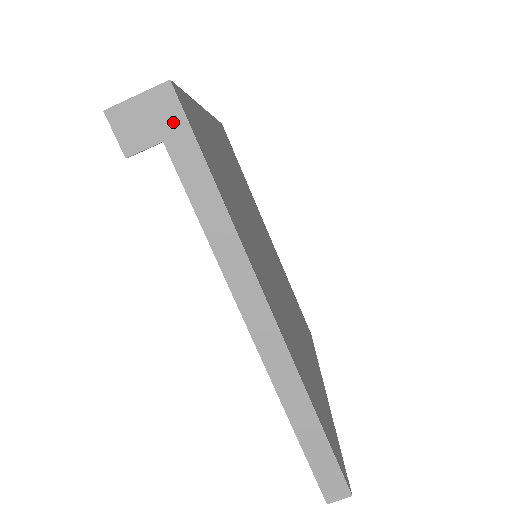
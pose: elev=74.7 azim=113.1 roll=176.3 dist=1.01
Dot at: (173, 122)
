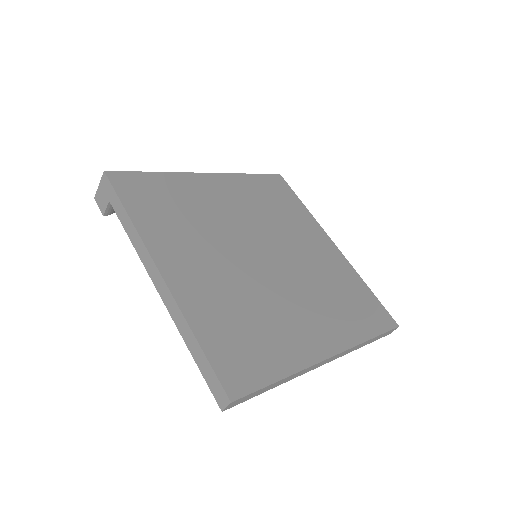
Dot at: (109, 190)
